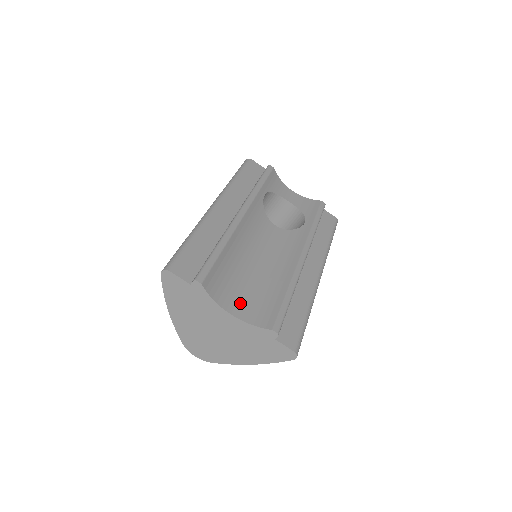
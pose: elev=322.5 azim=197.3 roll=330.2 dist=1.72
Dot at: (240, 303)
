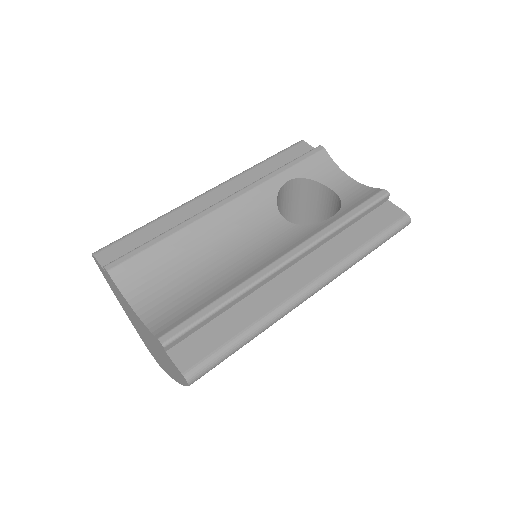
Dot at: (157, 302)
